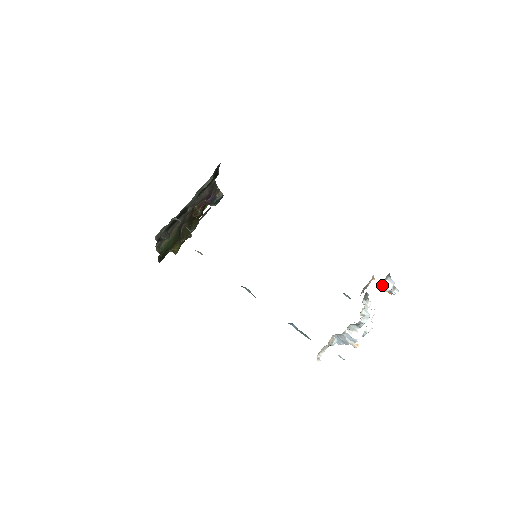
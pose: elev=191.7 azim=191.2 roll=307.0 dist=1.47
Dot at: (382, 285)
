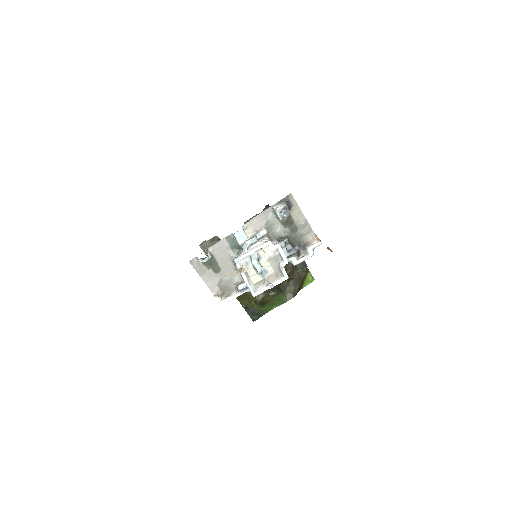
Dot at: (273, 208)
